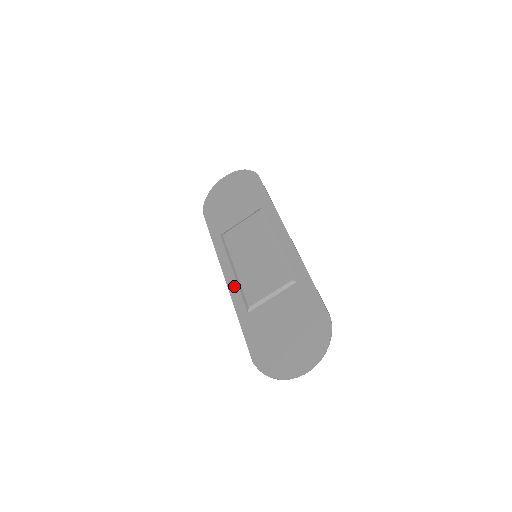
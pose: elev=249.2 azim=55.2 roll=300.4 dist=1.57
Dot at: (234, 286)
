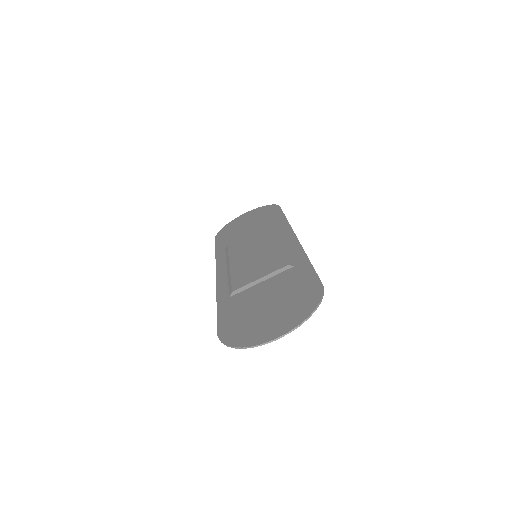
Dot at: (223, 280)
